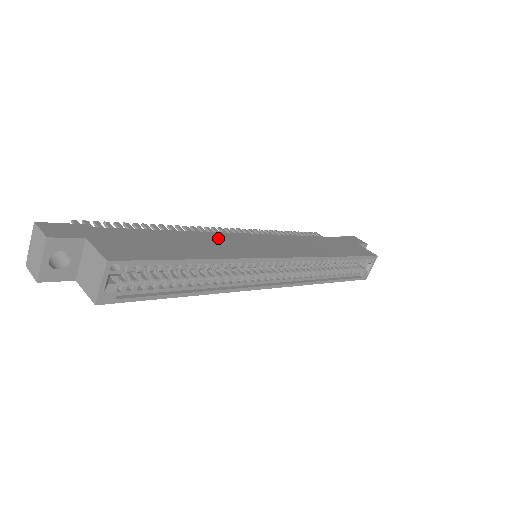
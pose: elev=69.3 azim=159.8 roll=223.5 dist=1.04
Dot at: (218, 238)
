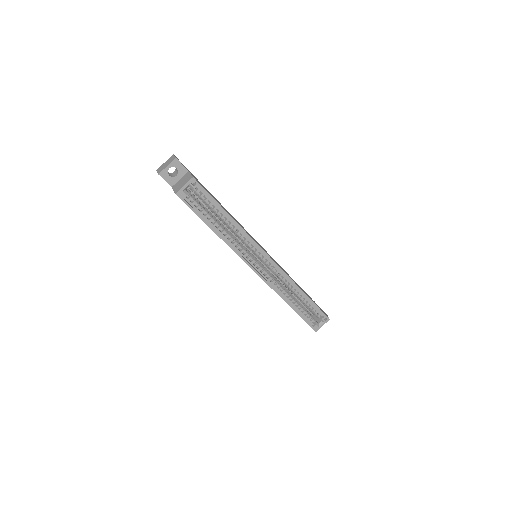
Dot at: occluded
